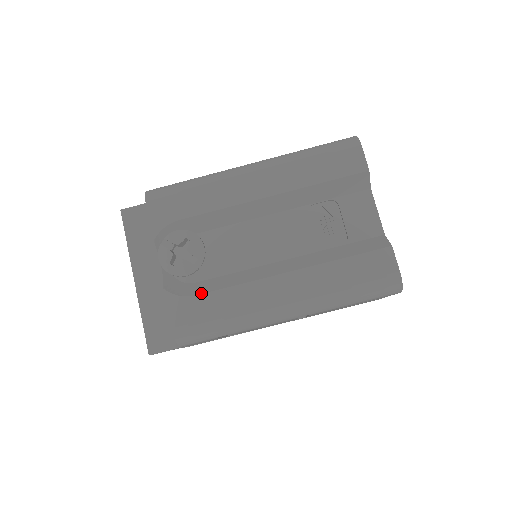
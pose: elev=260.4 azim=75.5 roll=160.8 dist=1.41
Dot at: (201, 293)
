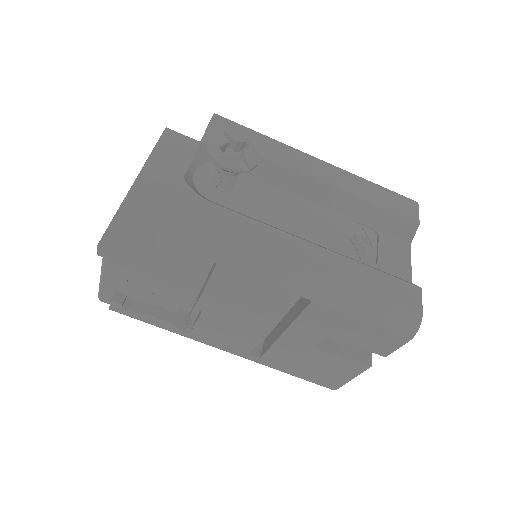
Dot at: occluded
